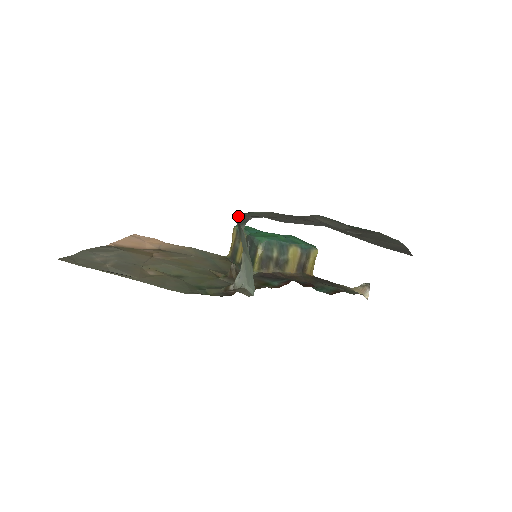
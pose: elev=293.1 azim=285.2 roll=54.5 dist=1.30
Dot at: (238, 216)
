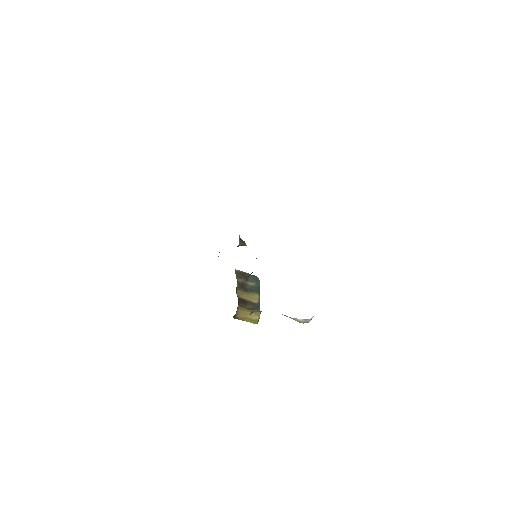
Dot at: occluded
